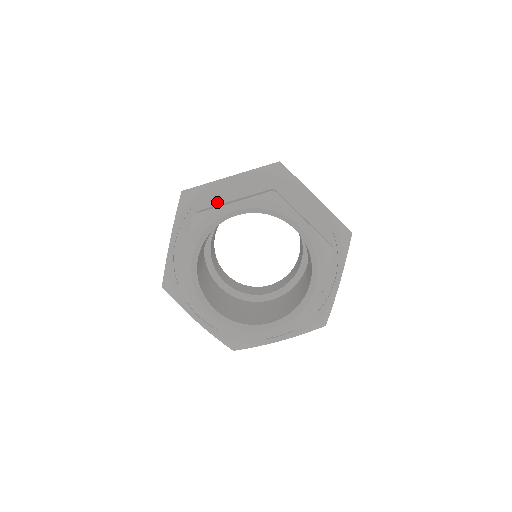
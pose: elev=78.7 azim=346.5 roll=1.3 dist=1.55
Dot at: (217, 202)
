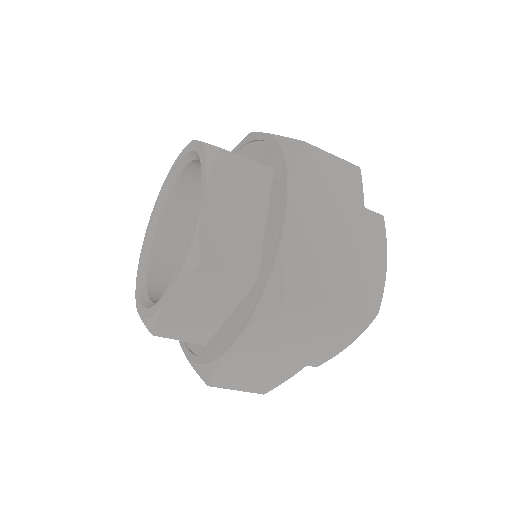
Dot at: occluded
